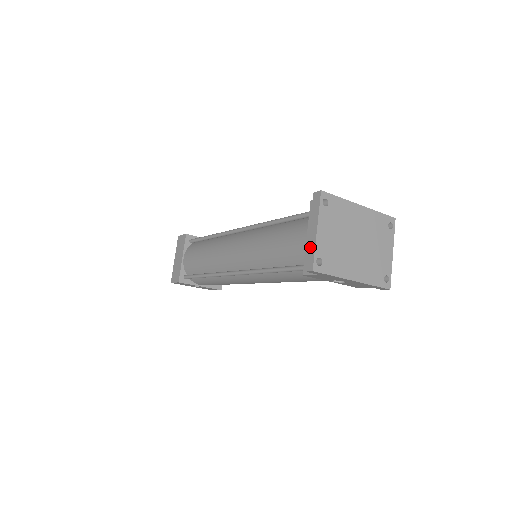
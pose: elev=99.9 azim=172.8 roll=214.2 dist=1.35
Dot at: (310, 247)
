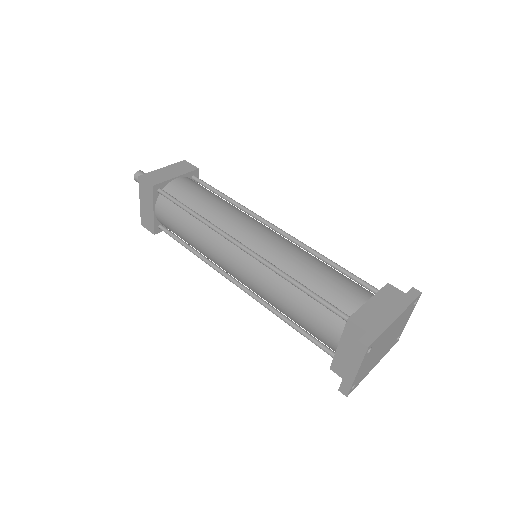
Dot at: (347, 380)
